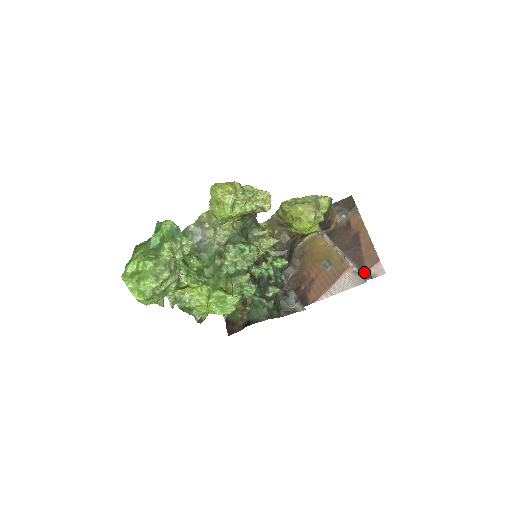
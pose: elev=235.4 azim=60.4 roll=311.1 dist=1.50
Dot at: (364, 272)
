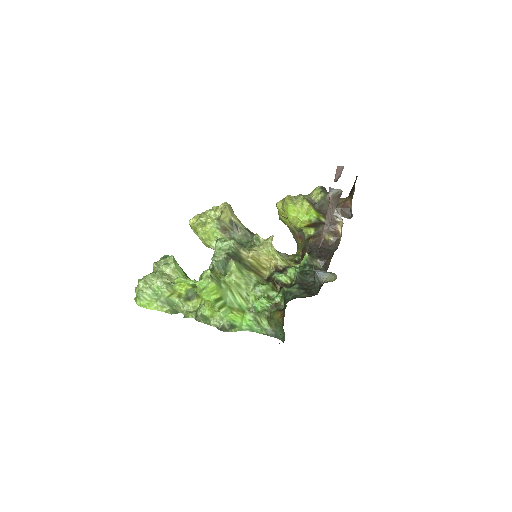
Dot at: occluded
